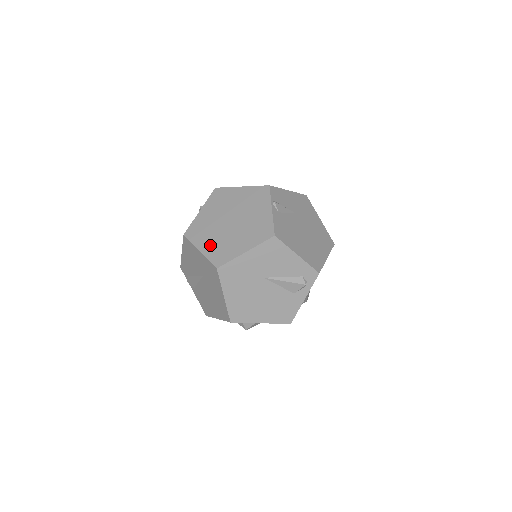
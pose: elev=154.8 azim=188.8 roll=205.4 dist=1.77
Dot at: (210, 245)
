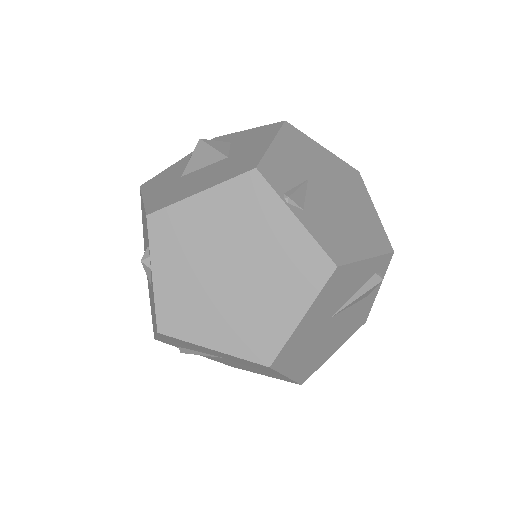
Dot at: (225, 332)
